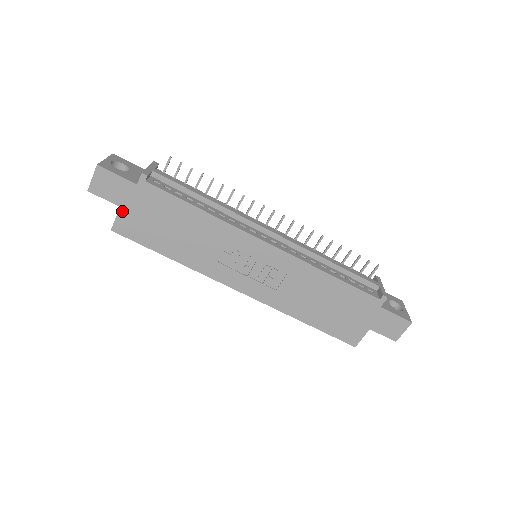
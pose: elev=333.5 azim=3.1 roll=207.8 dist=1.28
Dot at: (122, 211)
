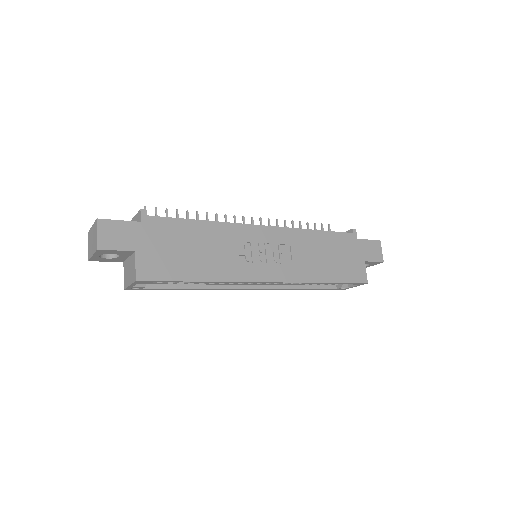
Dot at: (138, 255)
